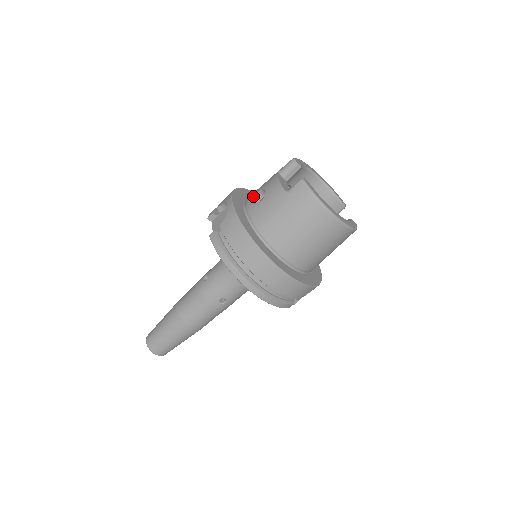
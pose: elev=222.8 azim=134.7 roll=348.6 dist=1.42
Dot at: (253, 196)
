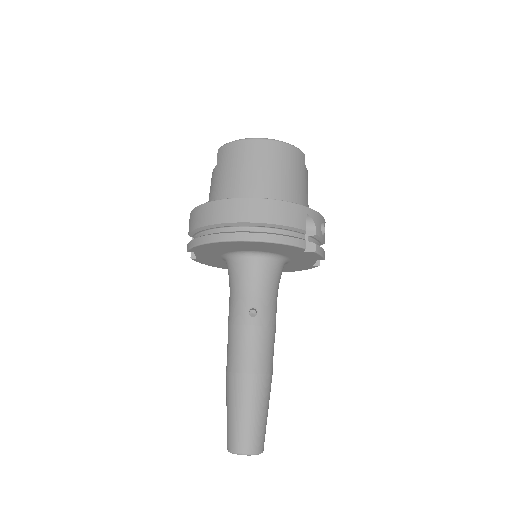
Dot at: occluded
